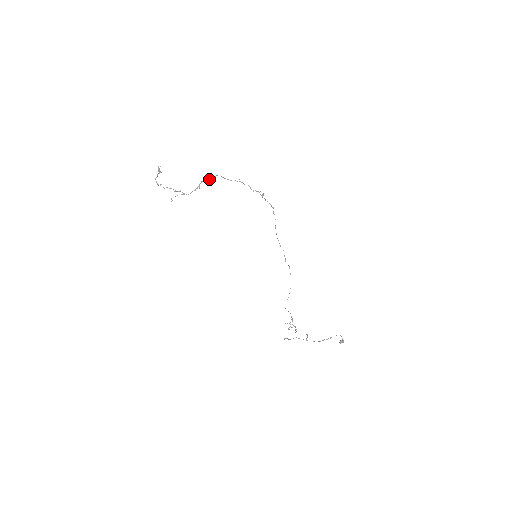
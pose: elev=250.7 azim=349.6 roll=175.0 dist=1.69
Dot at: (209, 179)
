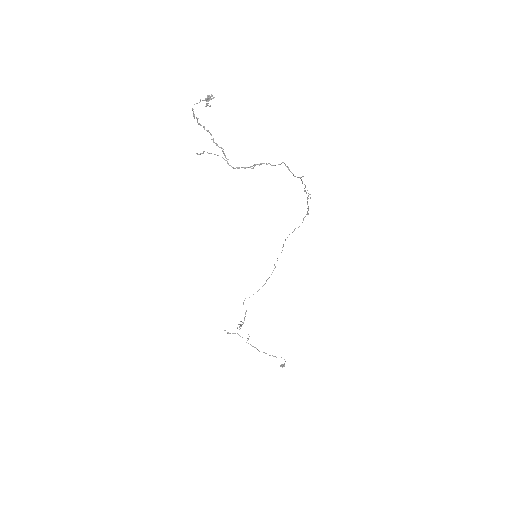
Dot at: occluded
